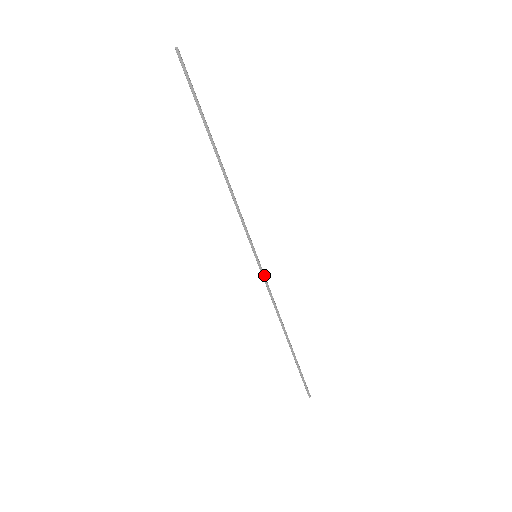
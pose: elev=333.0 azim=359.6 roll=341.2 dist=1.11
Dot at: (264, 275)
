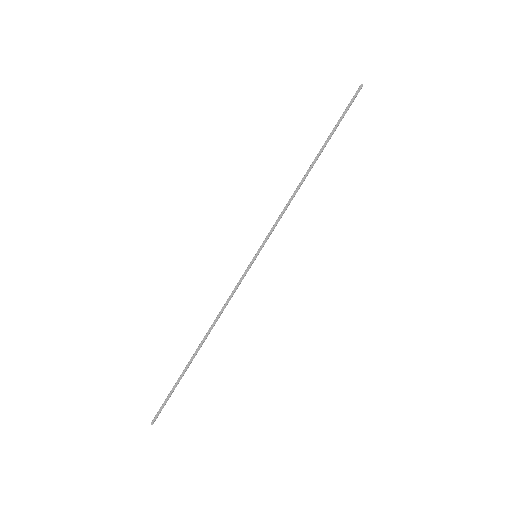
Dot at: (244, 276)
